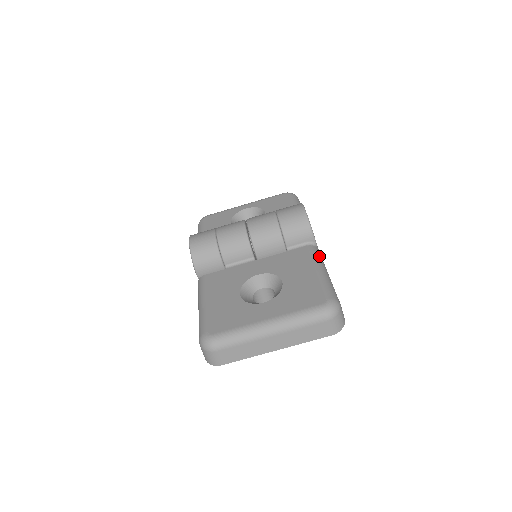
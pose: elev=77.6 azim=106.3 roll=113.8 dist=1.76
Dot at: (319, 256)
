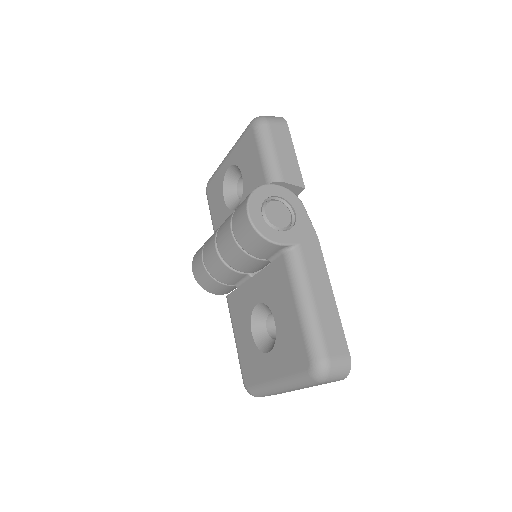
Dot at: (298, 271)
